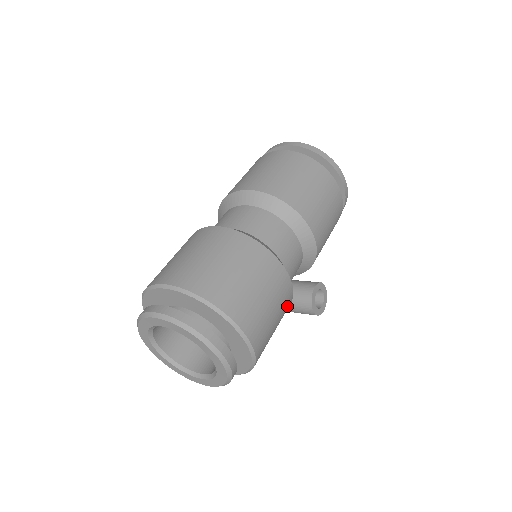
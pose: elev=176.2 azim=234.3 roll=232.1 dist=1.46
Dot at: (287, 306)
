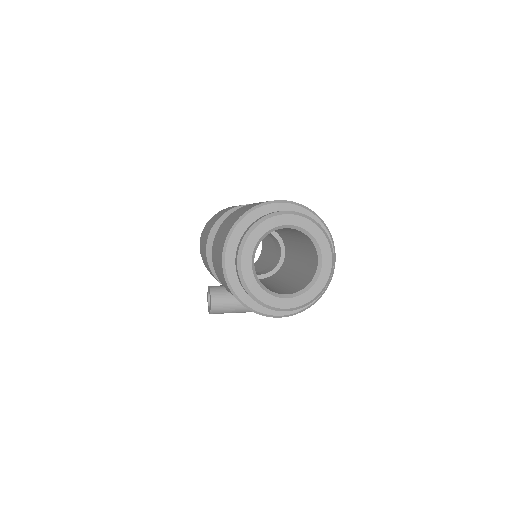
Dot at: occluded
